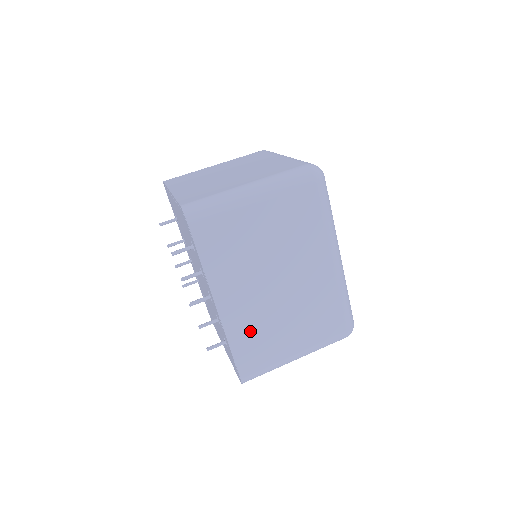
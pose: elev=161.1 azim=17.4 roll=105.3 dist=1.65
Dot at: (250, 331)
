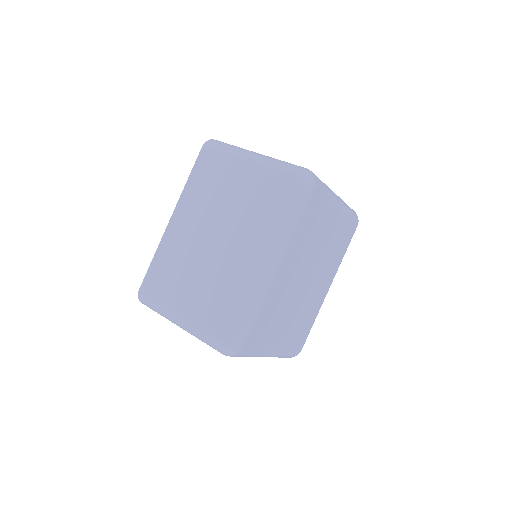
Dot at: (171, 258)
